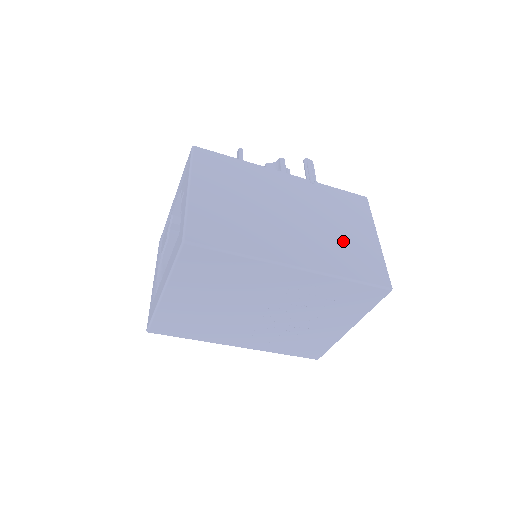
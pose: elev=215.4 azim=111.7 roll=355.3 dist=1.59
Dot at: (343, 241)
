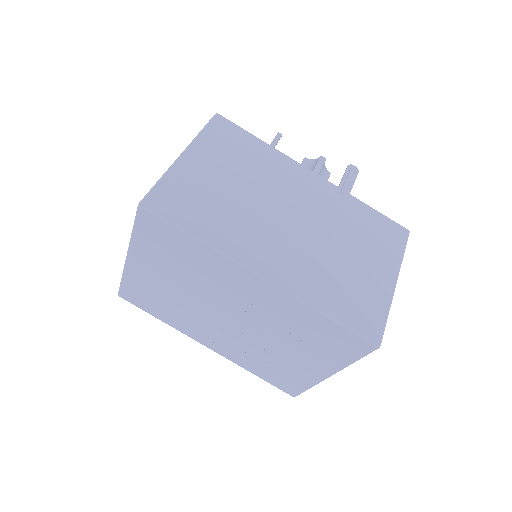
Dot at: (344, 269)
